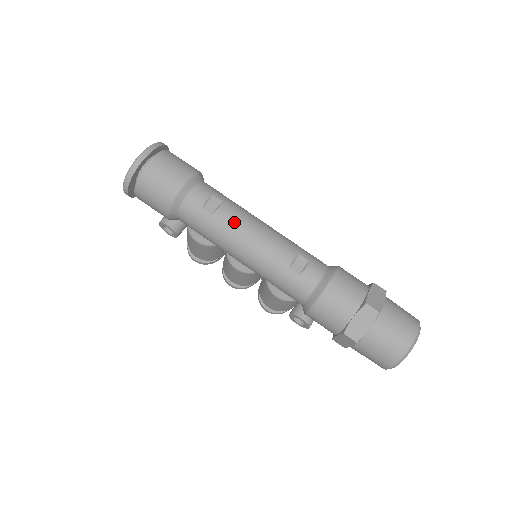
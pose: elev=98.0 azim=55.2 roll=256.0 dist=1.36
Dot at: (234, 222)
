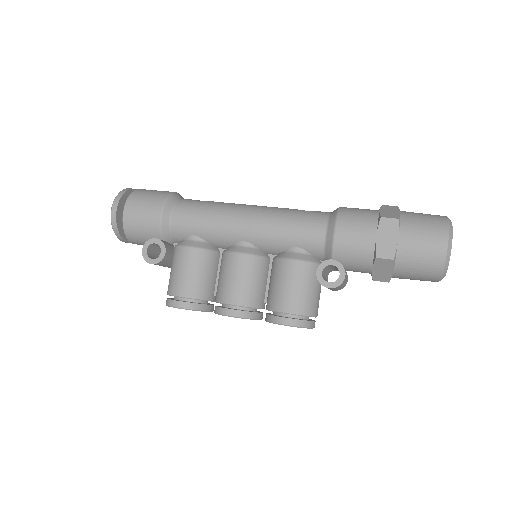
Dot at: (231, 203)
